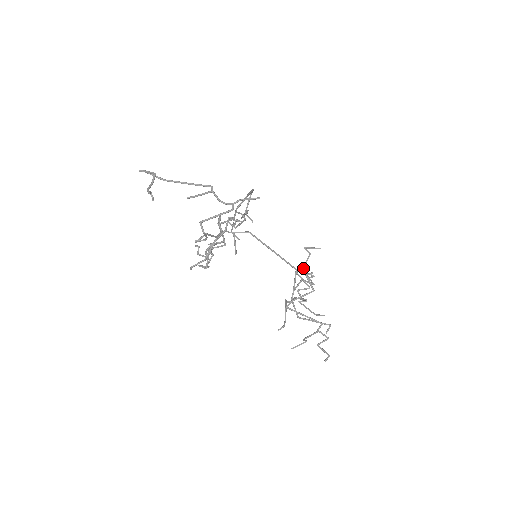
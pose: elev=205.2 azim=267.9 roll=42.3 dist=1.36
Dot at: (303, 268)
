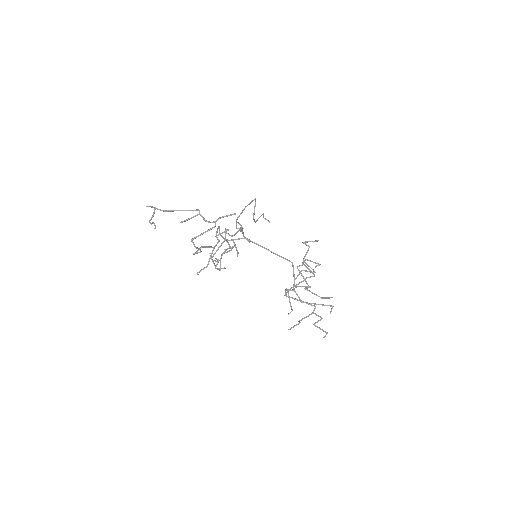
Dot at: (303, 260)
